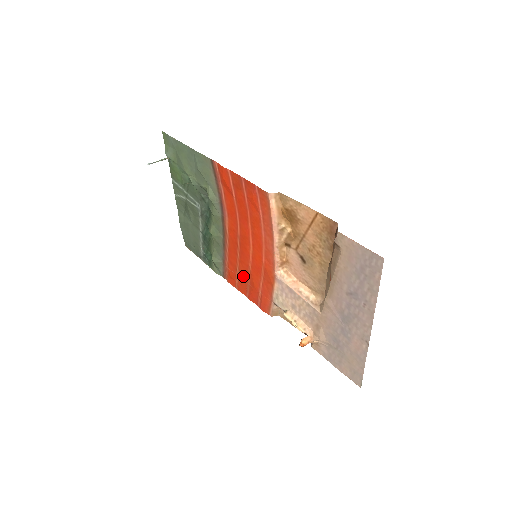
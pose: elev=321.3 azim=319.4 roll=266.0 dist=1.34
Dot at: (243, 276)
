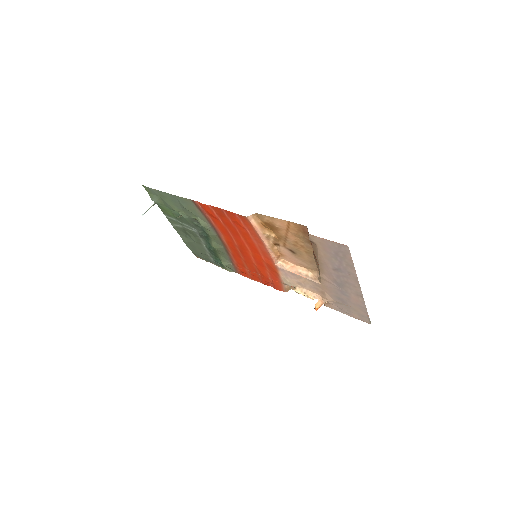
Dot at: (252, 270)
